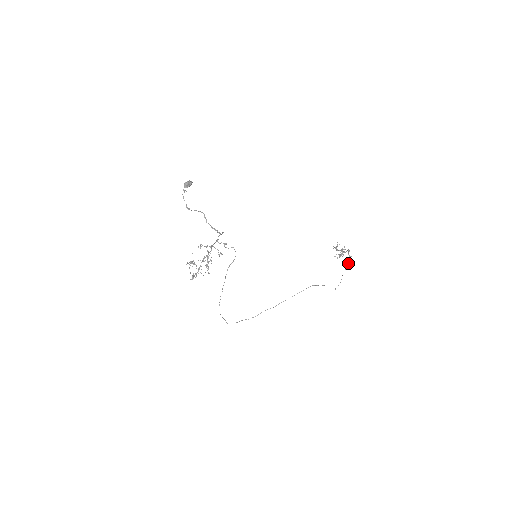
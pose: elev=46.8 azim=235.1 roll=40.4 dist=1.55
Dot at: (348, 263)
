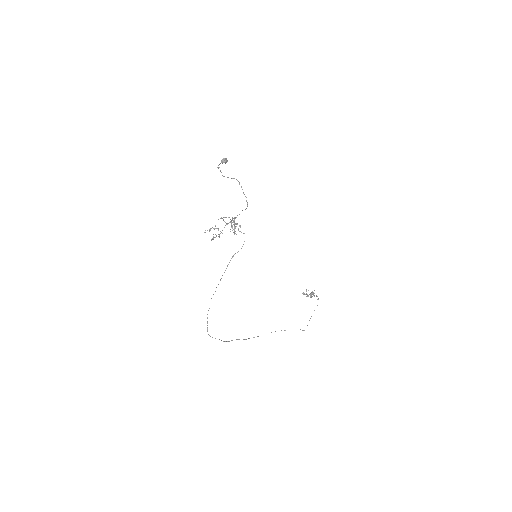
Dot at: occluded
